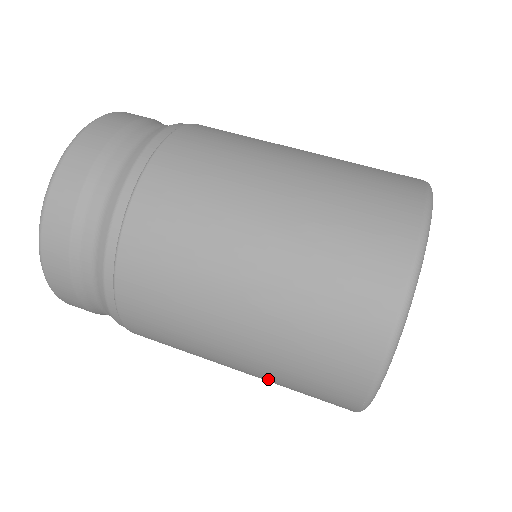
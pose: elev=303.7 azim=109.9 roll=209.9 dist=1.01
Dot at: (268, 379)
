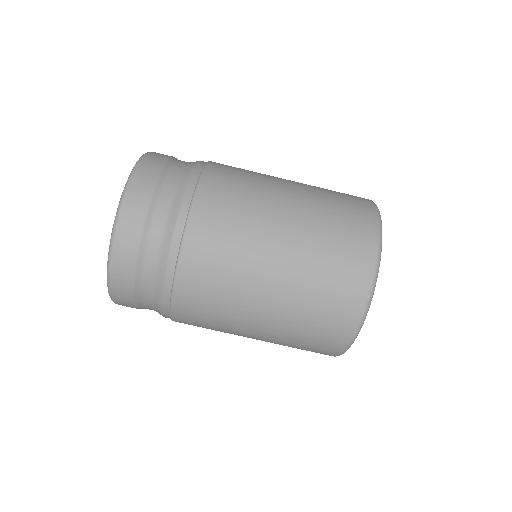
Dot at: occluded
